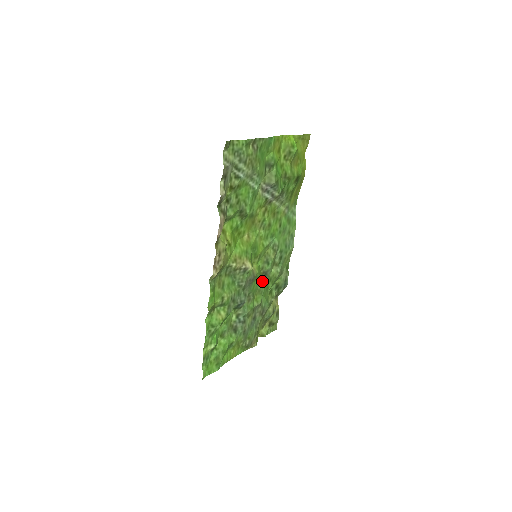
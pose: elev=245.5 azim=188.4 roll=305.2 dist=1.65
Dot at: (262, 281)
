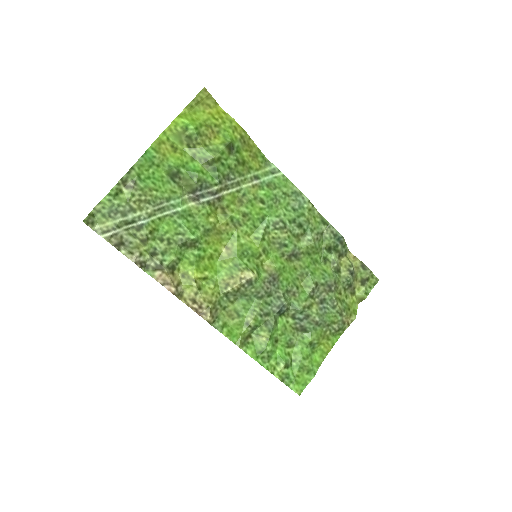
Dot at: (297, 264)
